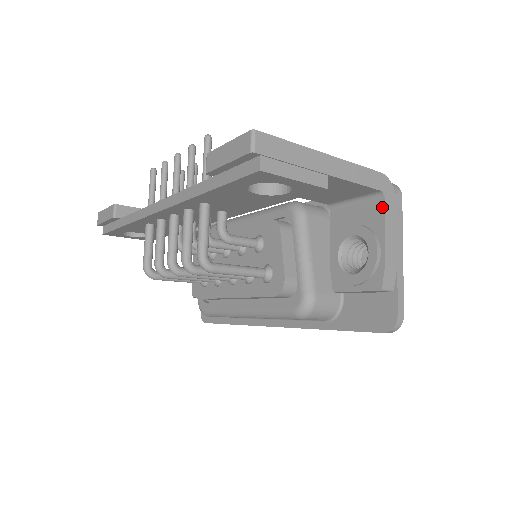
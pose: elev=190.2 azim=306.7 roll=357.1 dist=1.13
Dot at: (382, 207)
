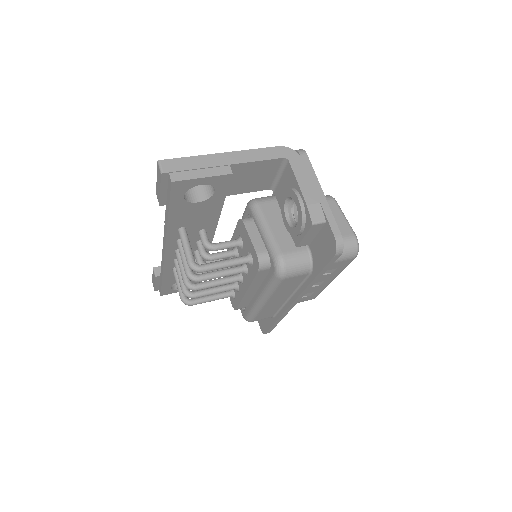
Dot at: (290, 168)
